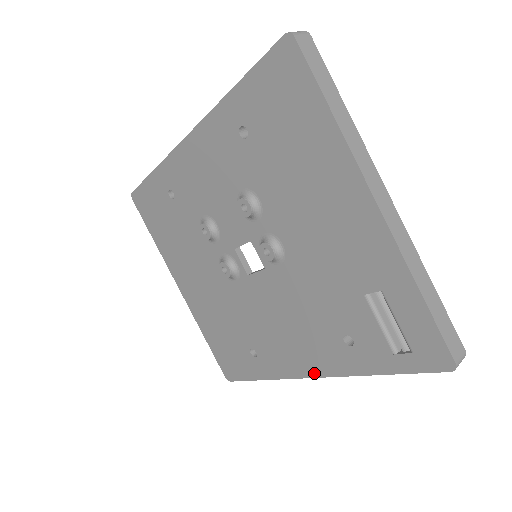
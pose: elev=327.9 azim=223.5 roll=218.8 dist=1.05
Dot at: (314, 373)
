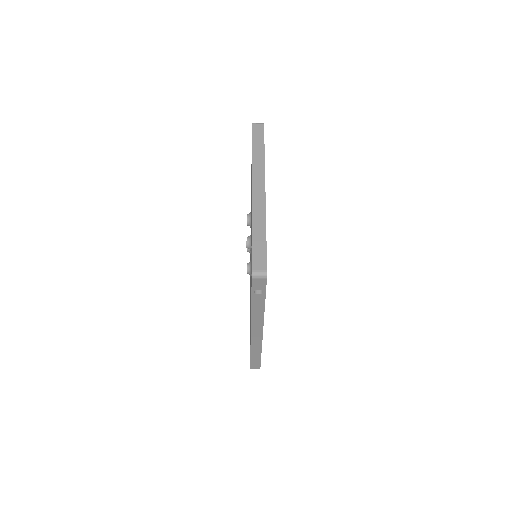
Dot at: occluded
